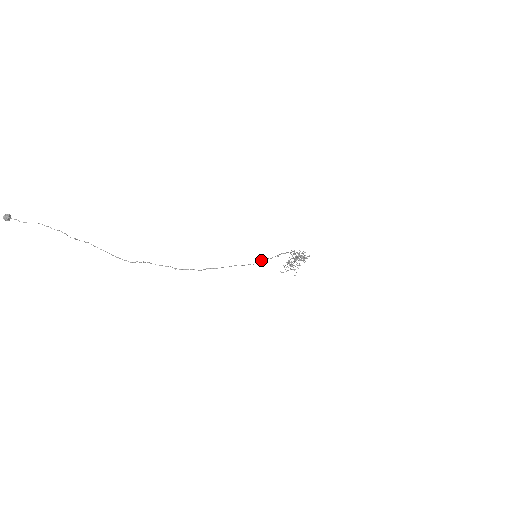
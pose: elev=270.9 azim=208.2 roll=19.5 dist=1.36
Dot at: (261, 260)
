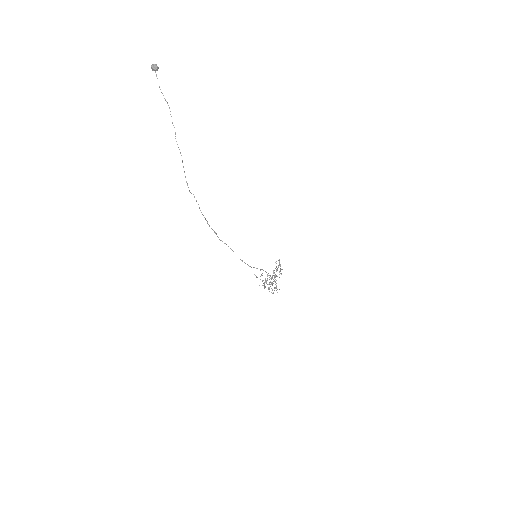
Dot at: occluded
